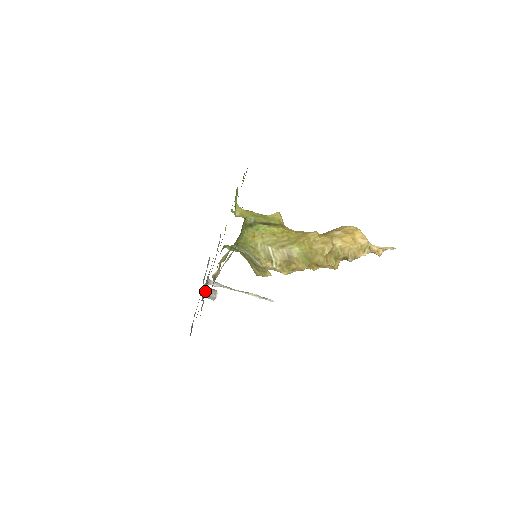
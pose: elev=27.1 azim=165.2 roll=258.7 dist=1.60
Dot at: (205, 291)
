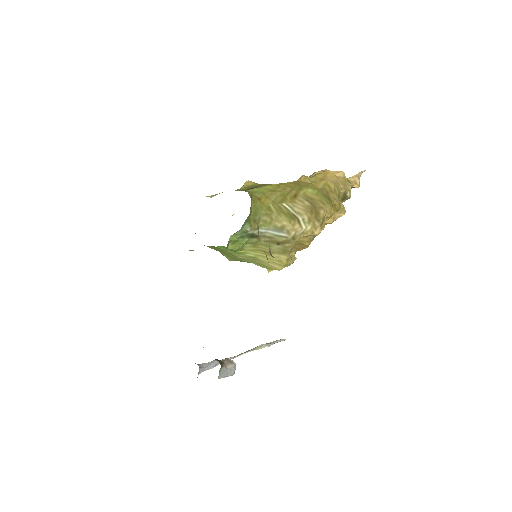
Dot at: occluded
